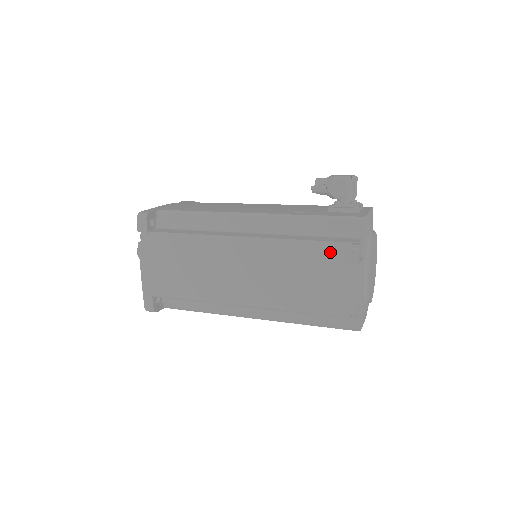
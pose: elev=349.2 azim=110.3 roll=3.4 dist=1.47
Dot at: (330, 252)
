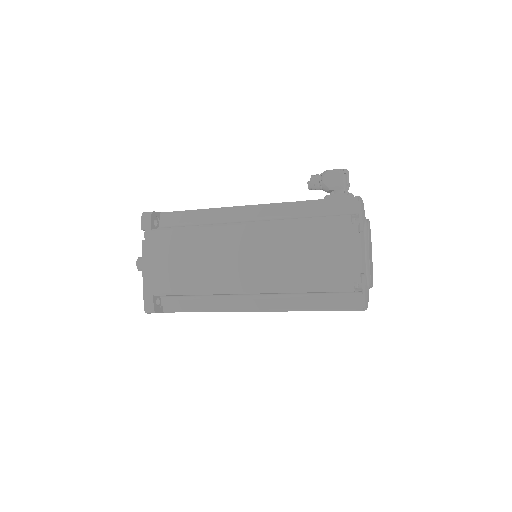
Dot at: (331, 226)
